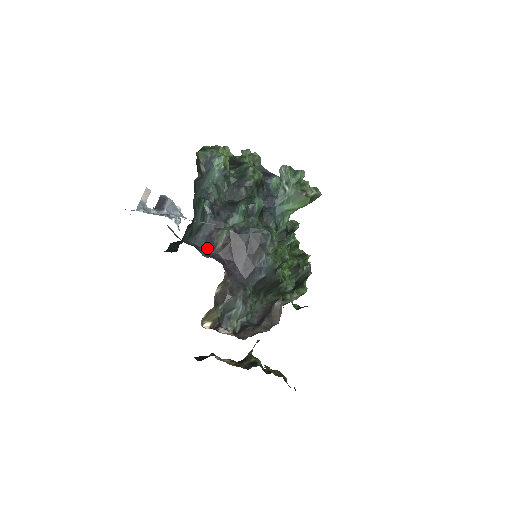
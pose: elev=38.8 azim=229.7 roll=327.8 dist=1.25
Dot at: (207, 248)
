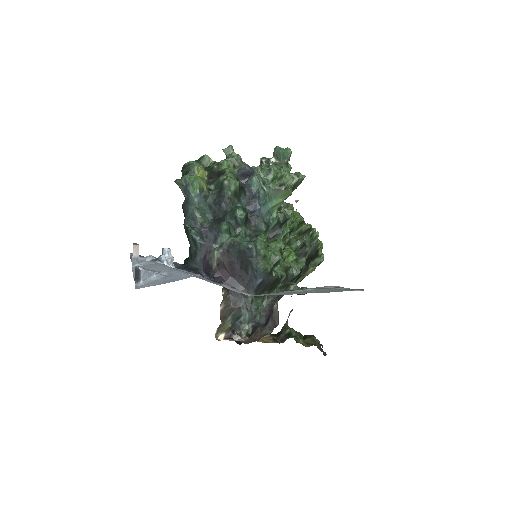
Dot at: (206, 269)
